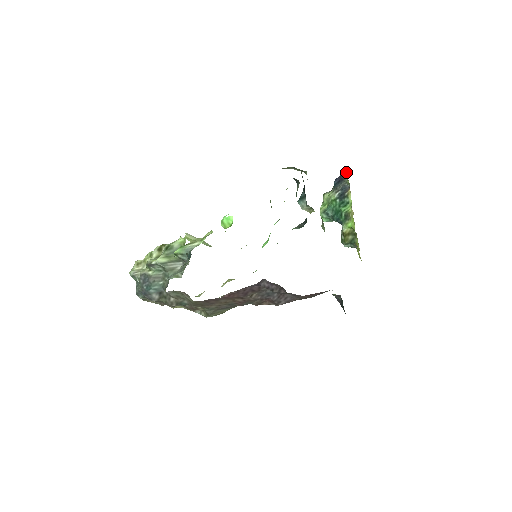
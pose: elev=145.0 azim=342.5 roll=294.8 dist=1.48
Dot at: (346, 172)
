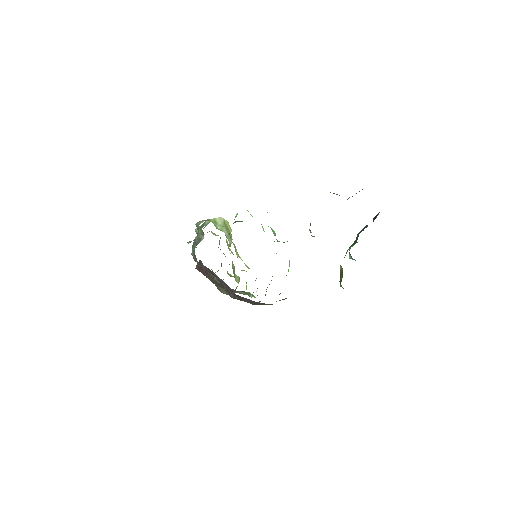
Dot at: (379, 212)
